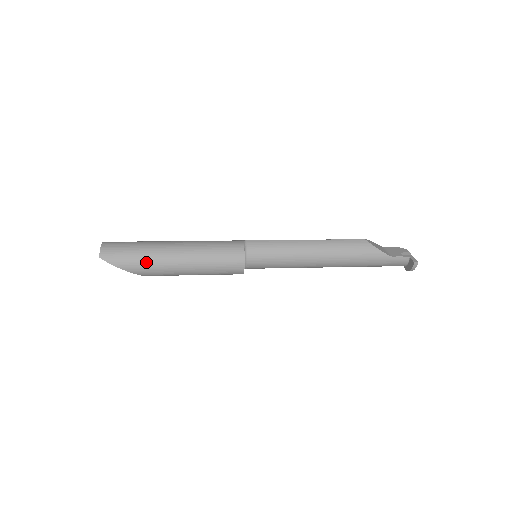
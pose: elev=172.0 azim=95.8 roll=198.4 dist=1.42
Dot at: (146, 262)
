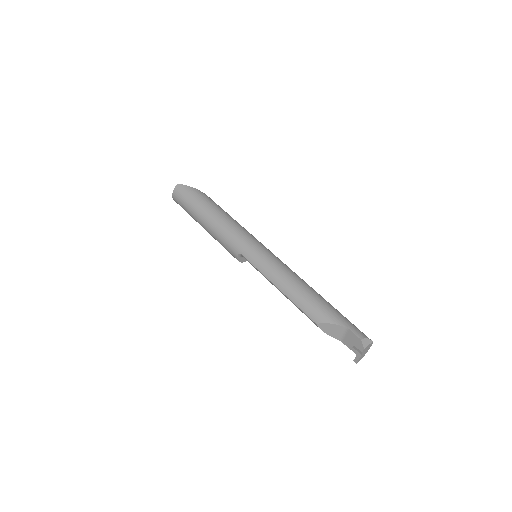
Dot at: occluded
